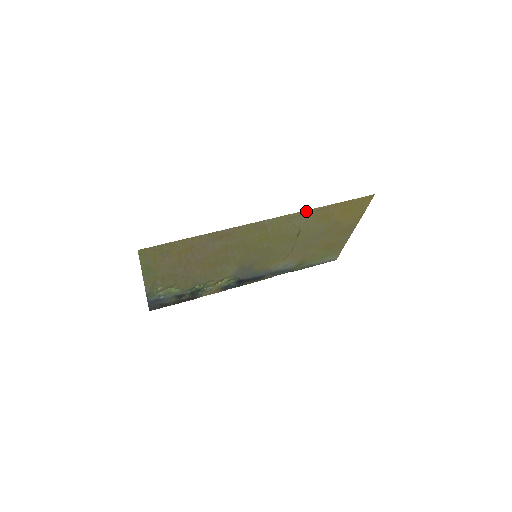
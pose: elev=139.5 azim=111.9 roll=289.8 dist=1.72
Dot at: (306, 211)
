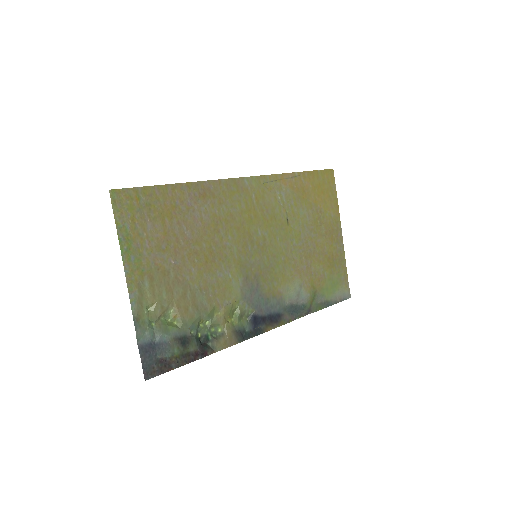
Dot at: (280, 176)
